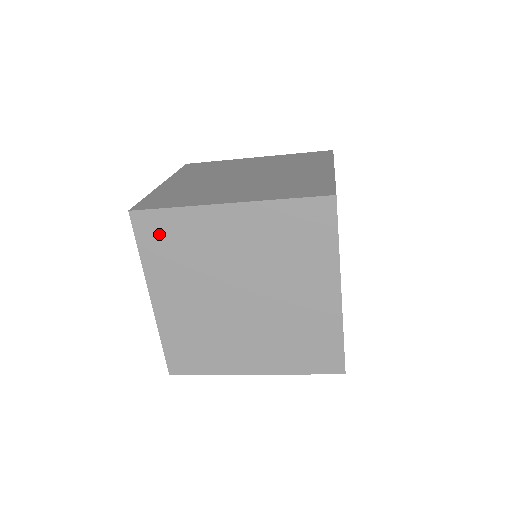
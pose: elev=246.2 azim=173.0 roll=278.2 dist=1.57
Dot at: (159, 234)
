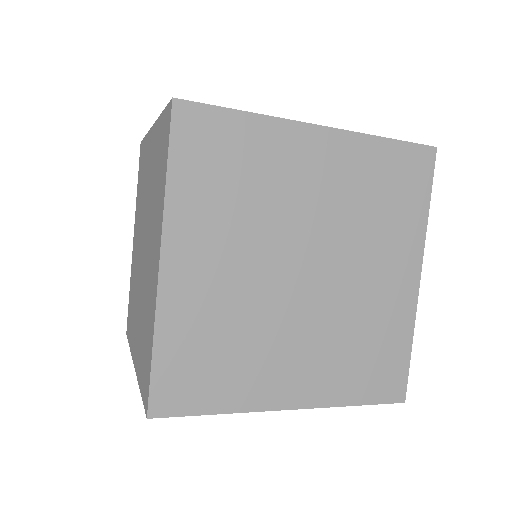
Dot at: (211, 148)
